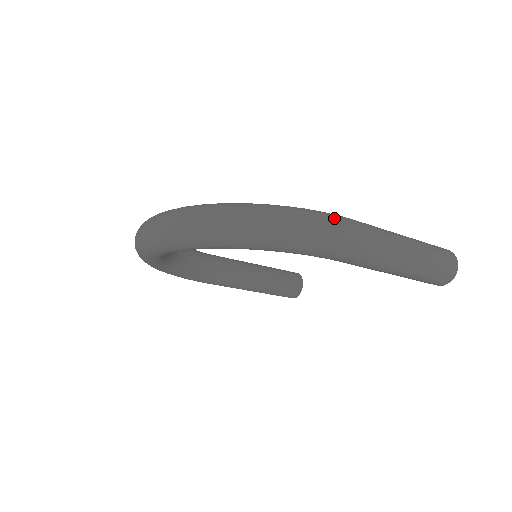
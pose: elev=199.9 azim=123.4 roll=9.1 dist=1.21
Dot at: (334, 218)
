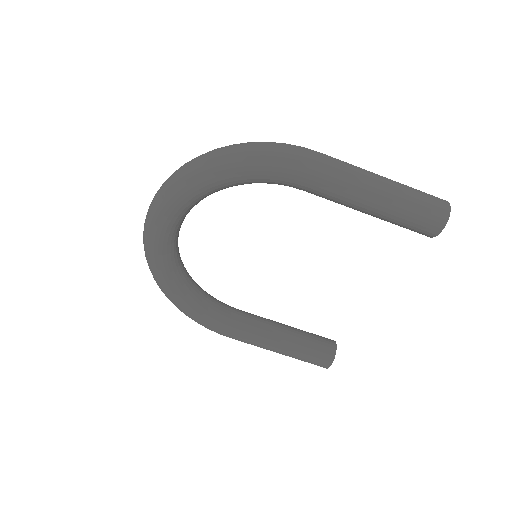
Dot at: (292, 145)
